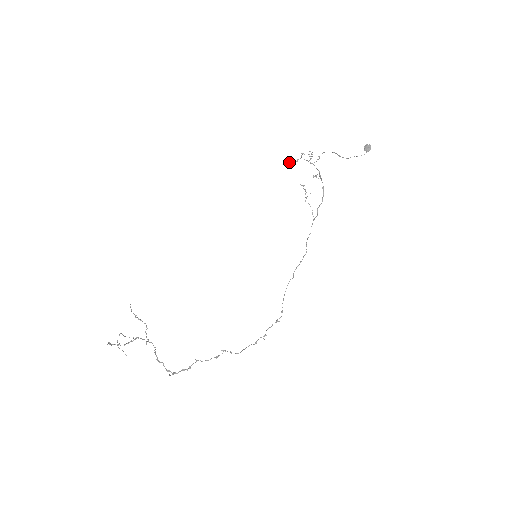
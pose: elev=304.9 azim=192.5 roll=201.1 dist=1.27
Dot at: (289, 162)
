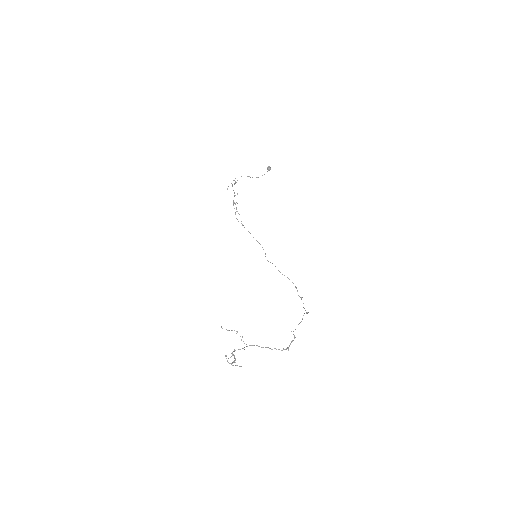
Dot at: (227, 188)
